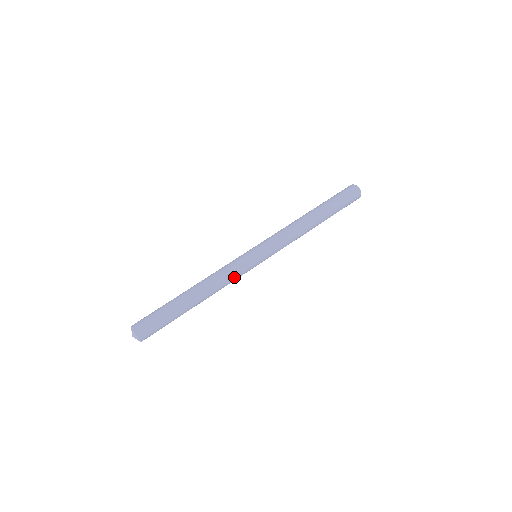
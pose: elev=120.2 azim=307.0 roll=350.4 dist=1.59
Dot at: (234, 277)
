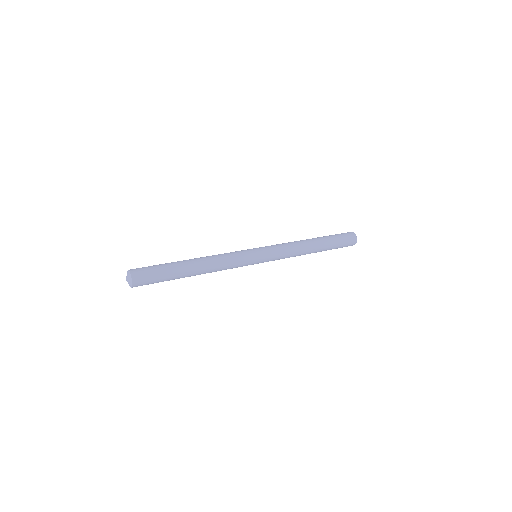
Dot at: (232, 260)
